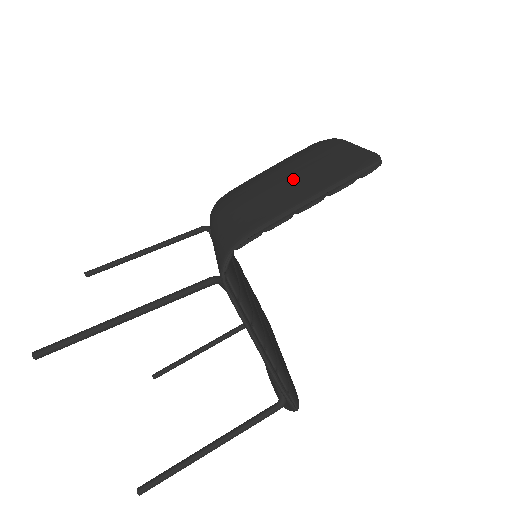
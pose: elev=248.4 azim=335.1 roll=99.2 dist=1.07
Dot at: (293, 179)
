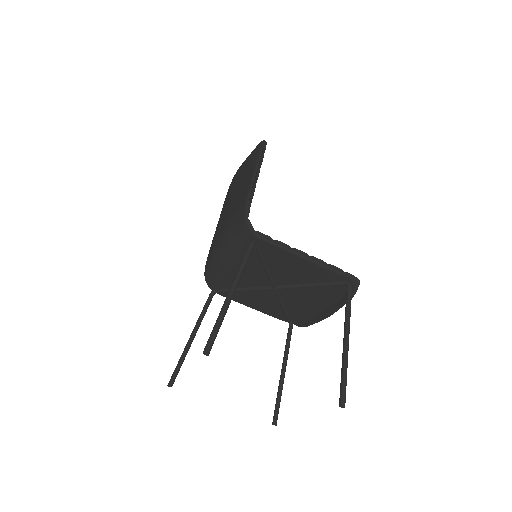
Dot at: (237, 190)
